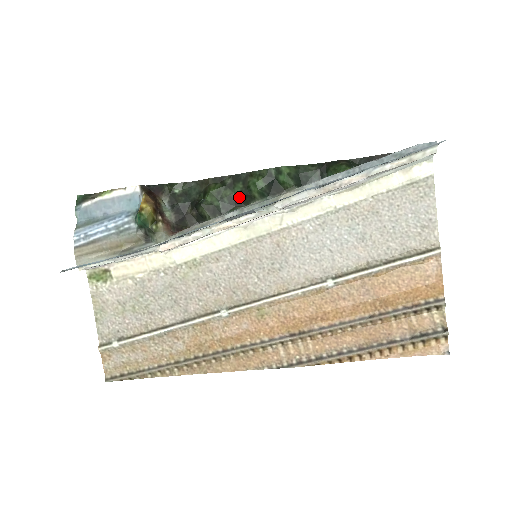
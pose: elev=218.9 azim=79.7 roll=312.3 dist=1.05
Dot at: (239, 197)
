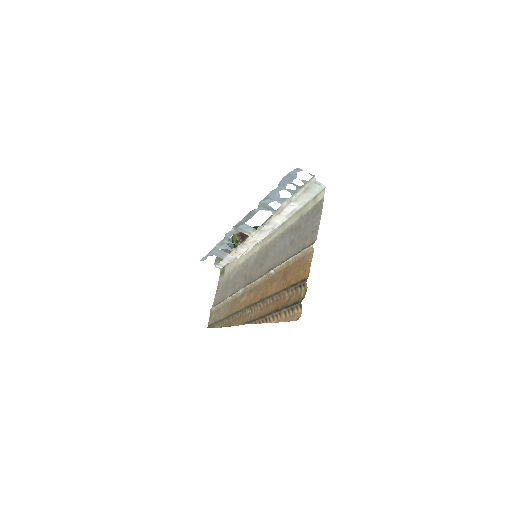
Dot at: occluded
